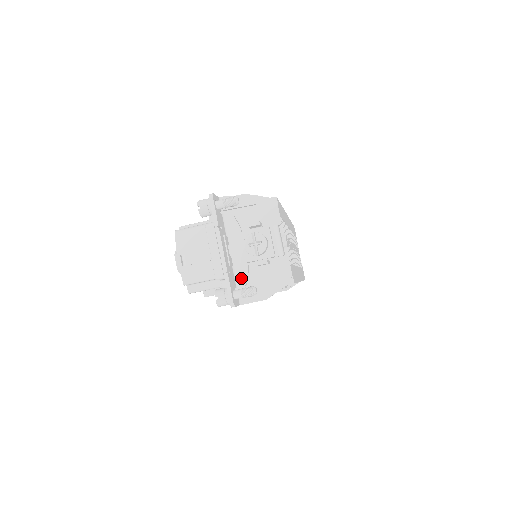
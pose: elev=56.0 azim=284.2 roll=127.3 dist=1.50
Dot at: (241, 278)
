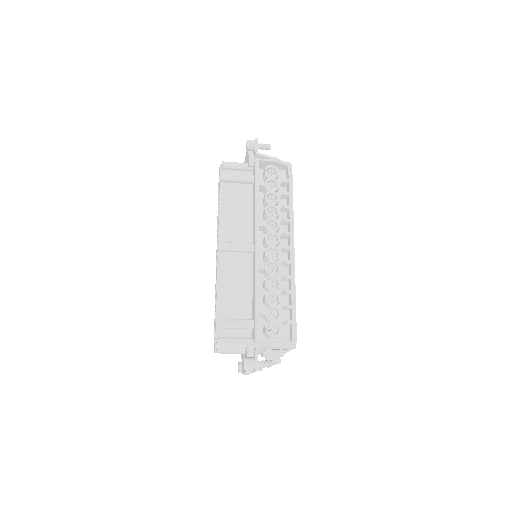
Dot at: occluded
